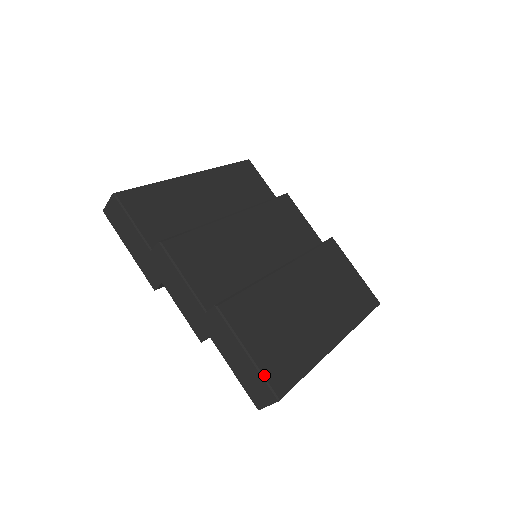
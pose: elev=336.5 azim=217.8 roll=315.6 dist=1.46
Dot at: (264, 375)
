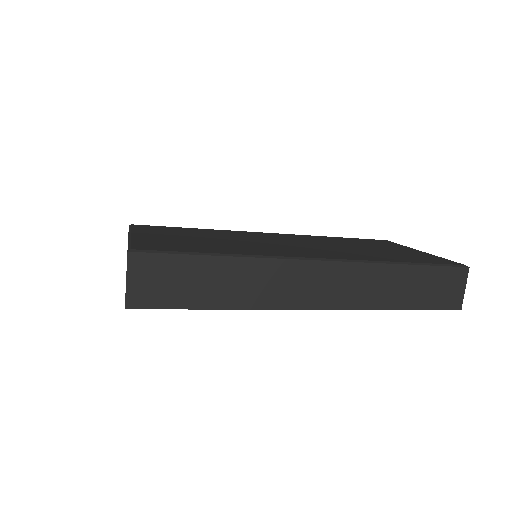
Dot at: (132, 242)
